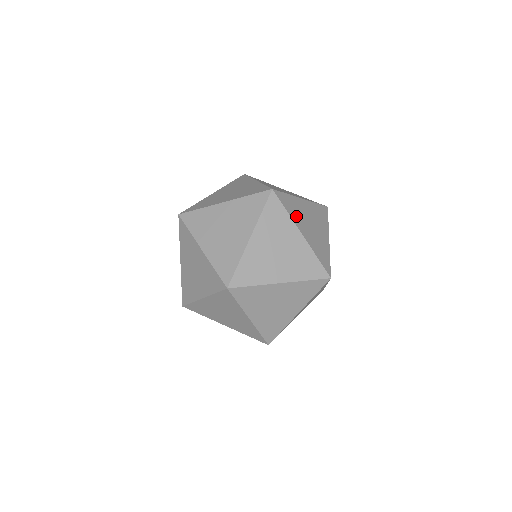
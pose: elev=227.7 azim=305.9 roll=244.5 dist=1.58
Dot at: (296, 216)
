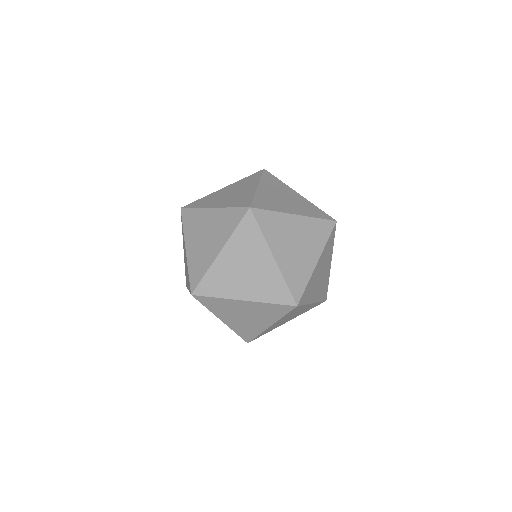
Dot at: occluded
